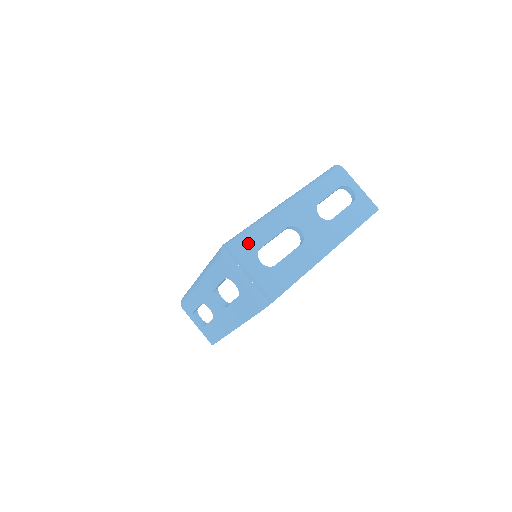
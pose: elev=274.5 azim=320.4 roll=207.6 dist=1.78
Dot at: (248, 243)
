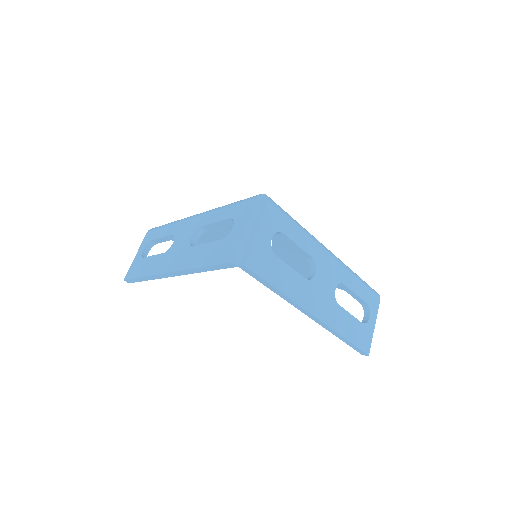
Dot at: (281, 218)
